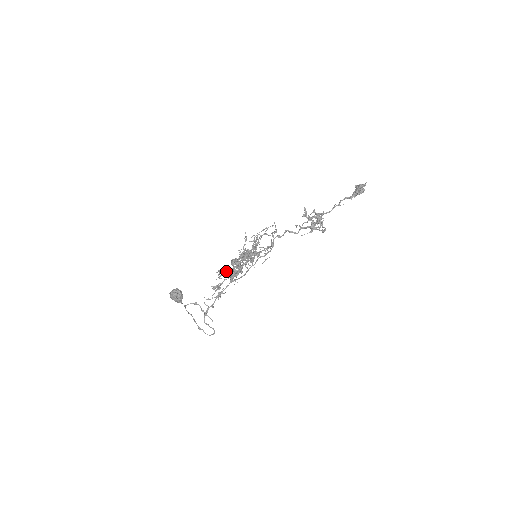
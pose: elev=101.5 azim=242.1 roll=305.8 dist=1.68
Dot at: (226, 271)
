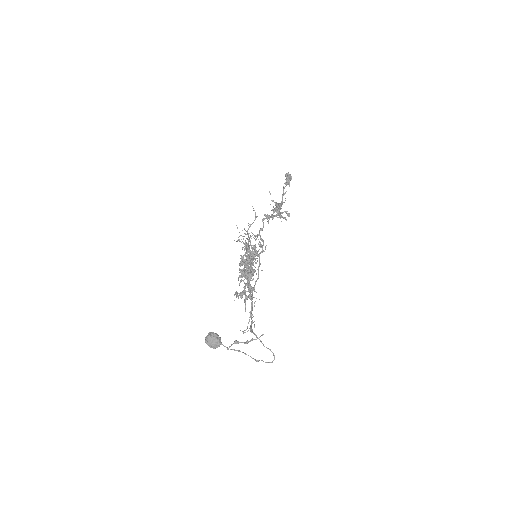
Dot at: (241, 271)
